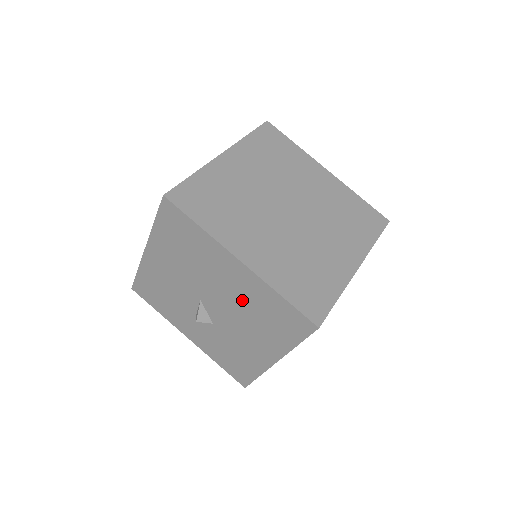
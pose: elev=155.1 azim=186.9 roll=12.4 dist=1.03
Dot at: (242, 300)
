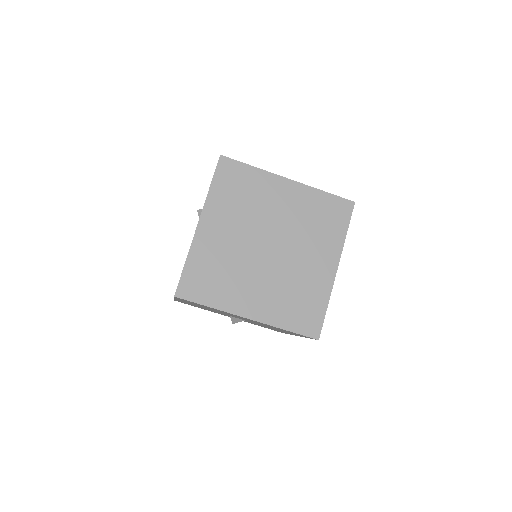
Dot at: (259, 323)
